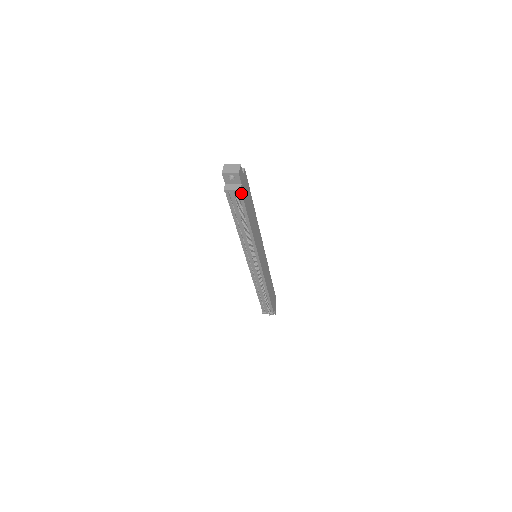
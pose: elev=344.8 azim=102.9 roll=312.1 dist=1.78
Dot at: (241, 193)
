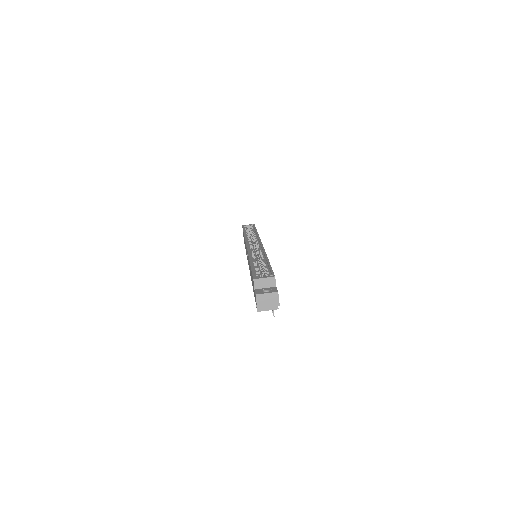
Dot at: occluded
